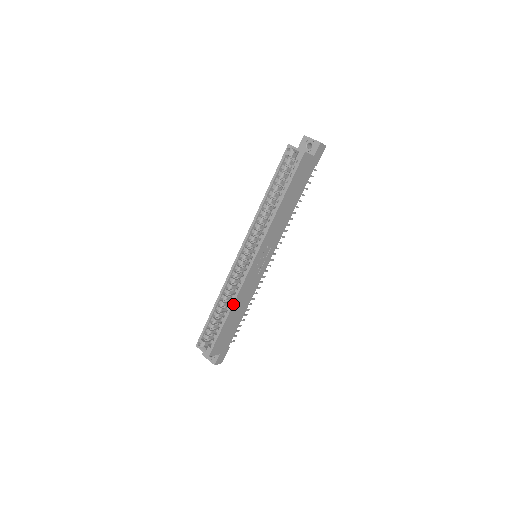
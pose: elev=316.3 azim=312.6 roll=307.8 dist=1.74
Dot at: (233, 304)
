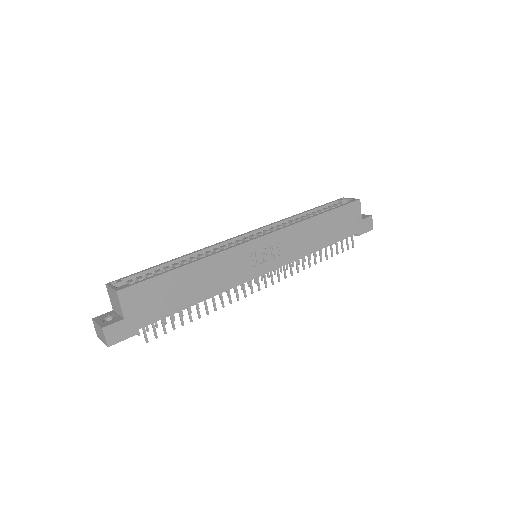
Dot at: (203, 258)
